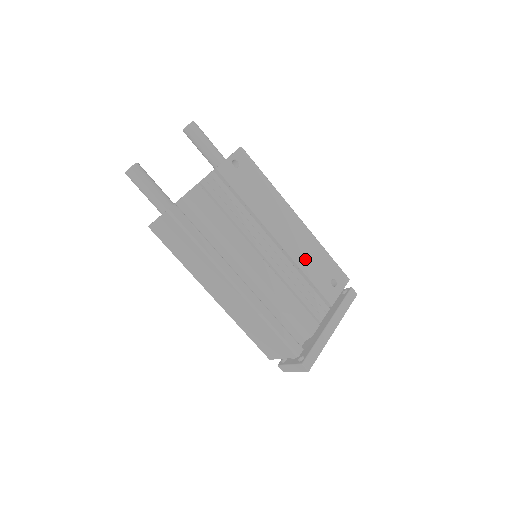
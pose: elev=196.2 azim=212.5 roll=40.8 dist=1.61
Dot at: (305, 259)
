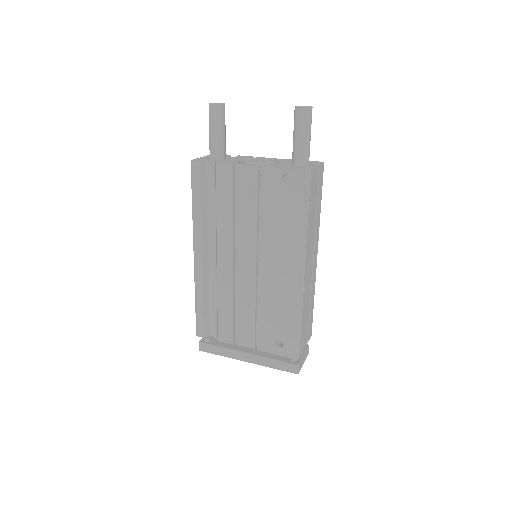
Dot at: (271, 303)
